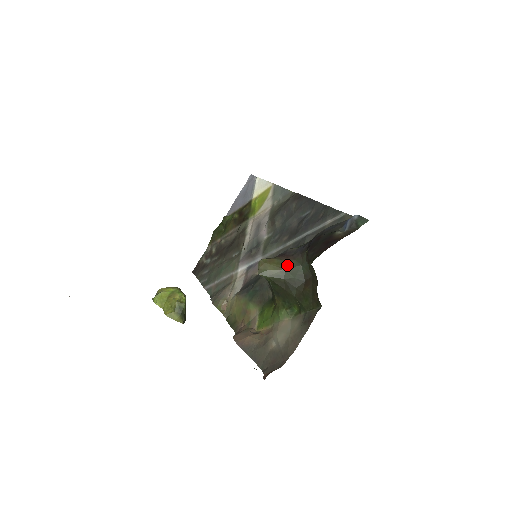
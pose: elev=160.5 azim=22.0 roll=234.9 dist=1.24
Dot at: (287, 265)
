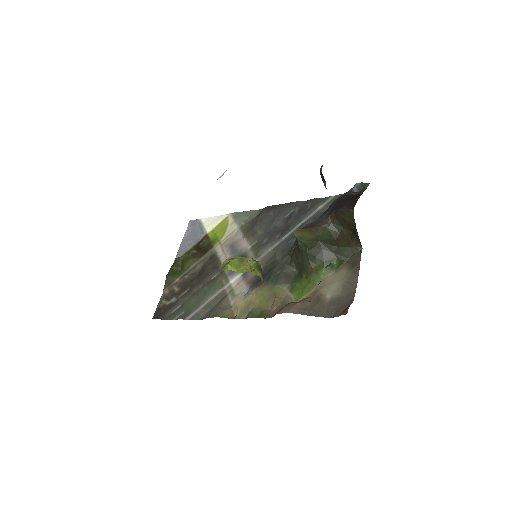
Dot at: (317, 231)
